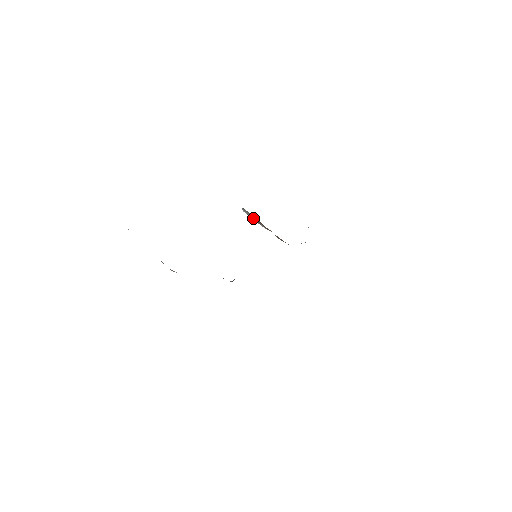
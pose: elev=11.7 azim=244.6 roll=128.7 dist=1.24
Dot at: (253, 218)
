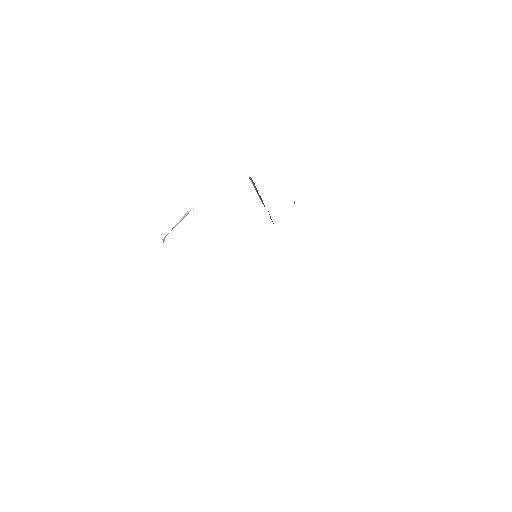
Dot at: (256, 190)
